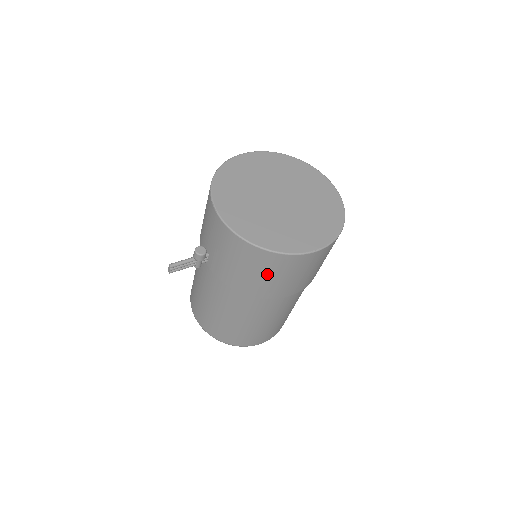
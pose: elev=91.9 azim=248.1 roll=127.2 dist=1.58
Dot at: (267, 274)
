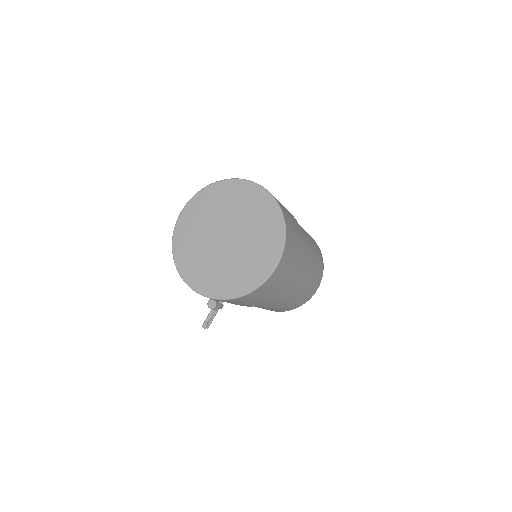
Dot at: (261, 296)
